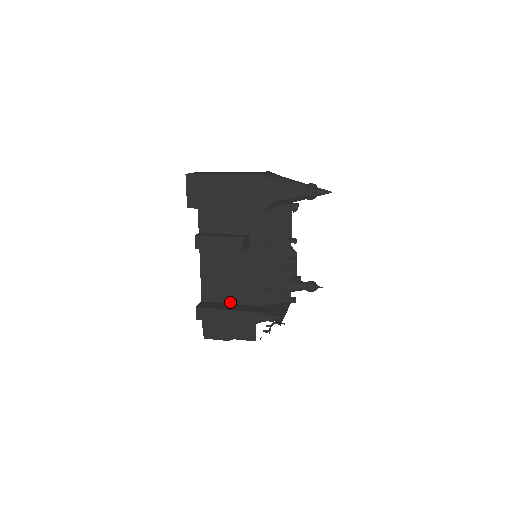
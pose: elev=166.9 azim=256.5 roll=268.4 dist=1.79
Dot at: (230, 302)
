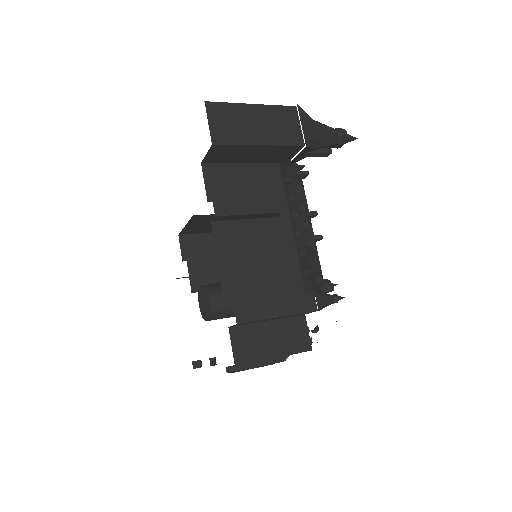
Dot at: occluded
